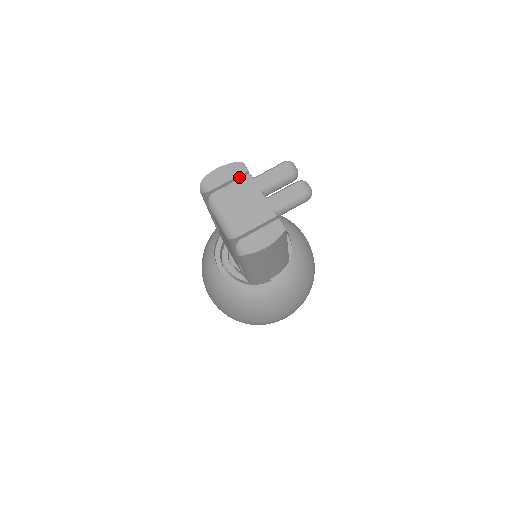
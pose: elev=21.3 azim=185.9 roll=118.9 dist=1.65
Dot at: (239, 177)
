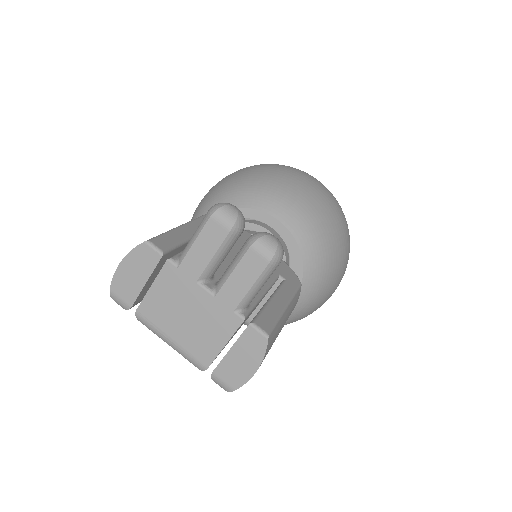
Dot at: (157, 267)
